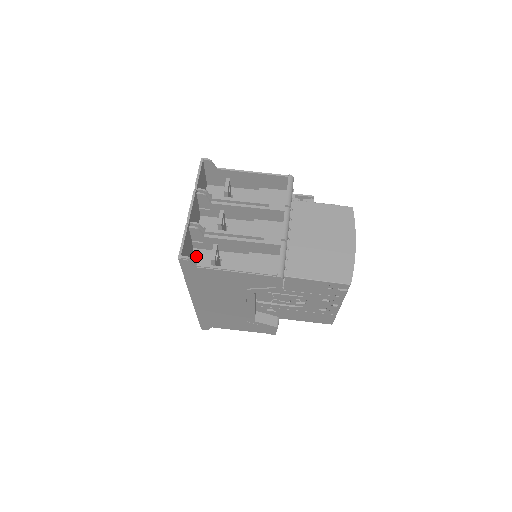
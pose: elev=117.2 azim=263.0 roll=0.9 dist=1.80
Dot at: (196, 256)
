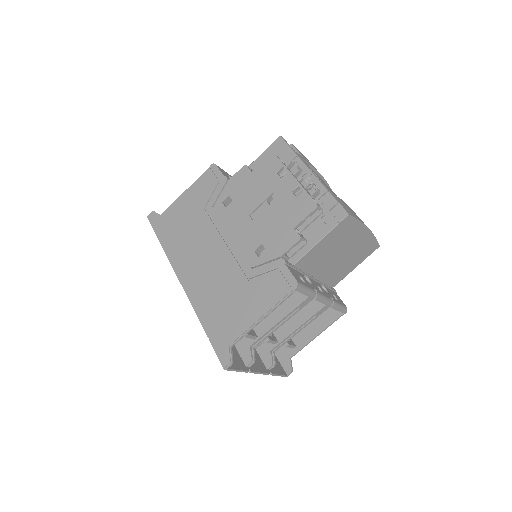
Dot at: occluded
